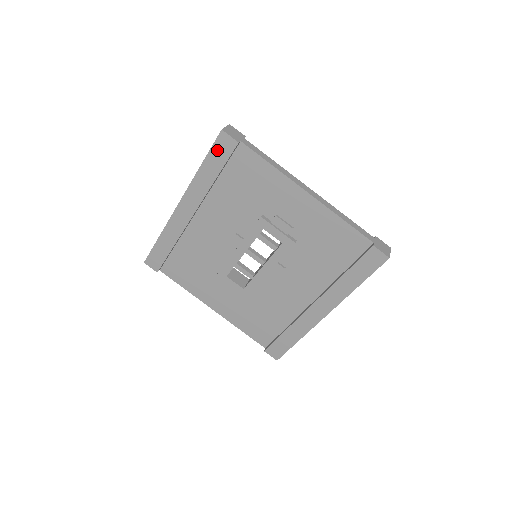
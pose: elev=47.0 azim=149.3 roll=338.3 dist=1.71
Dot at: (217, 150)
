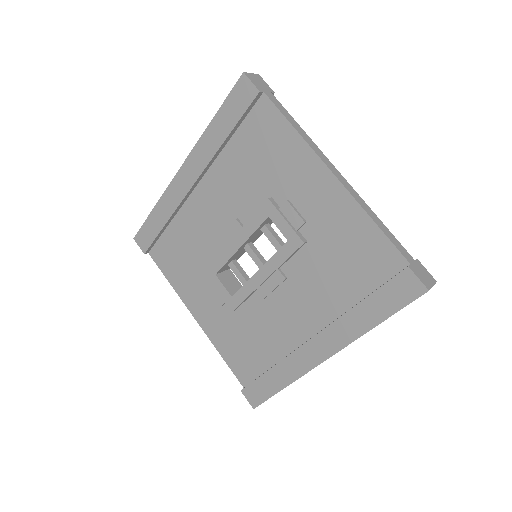
Dot at: (234, 100)
